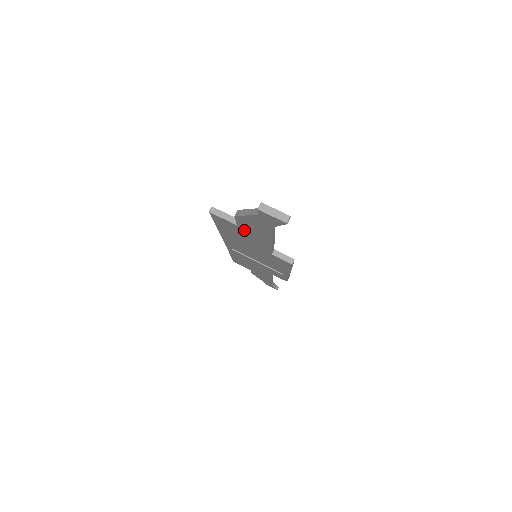
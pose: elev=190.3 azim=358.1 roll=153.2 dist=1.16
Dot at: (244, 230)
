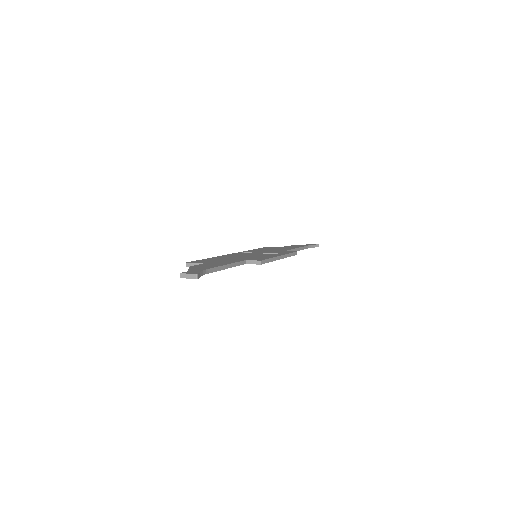
Dot at: occluded
